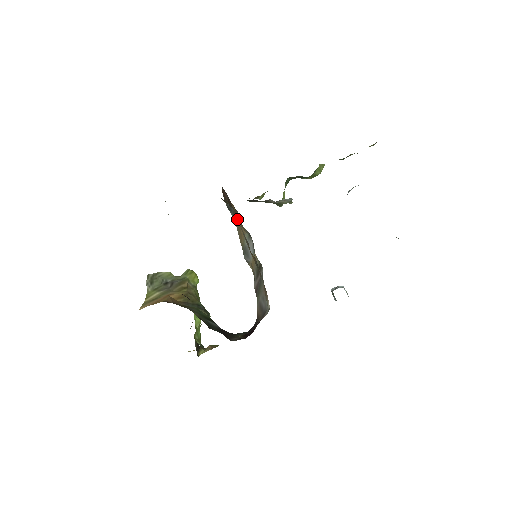
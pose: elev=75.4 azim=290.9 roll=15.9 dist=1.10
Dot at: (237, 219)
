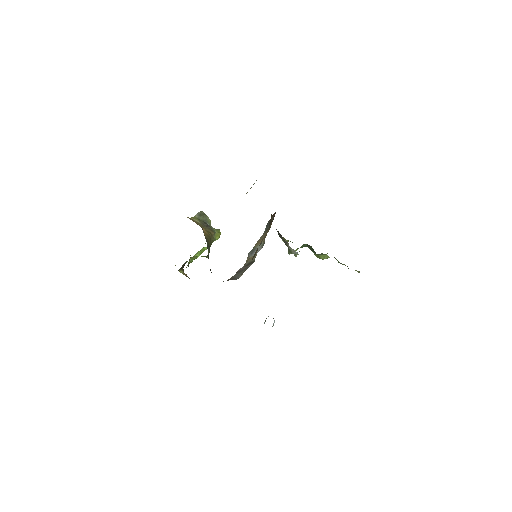
Dot at: occluded
